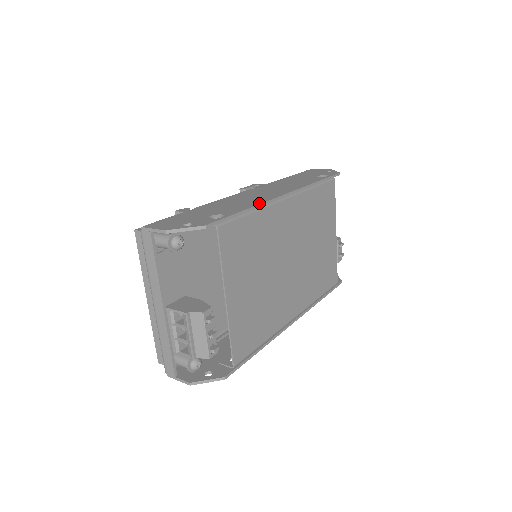
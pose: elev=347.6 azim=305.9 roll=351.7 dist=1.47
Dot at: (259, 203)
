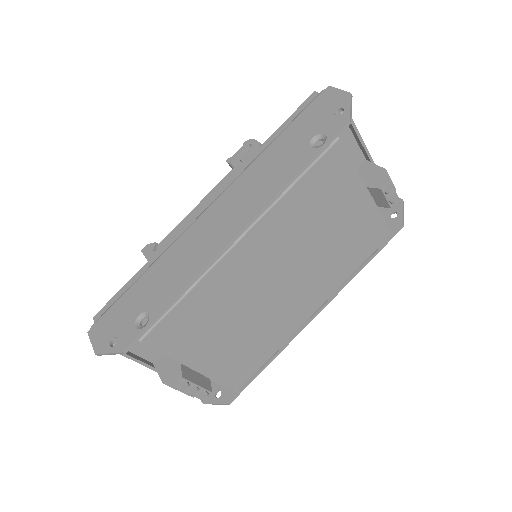
Dot at: (193, 278)
